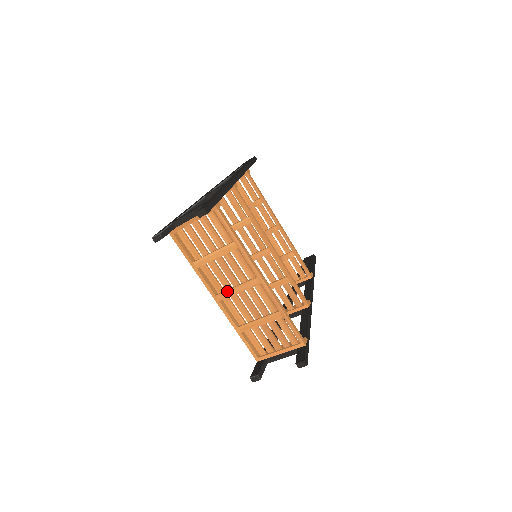
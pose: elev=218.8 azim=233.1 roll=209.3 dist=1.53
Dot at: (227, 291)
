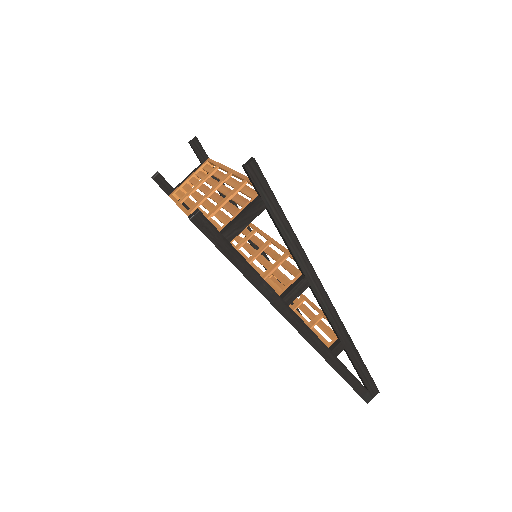
Dot at: (200, 200)
